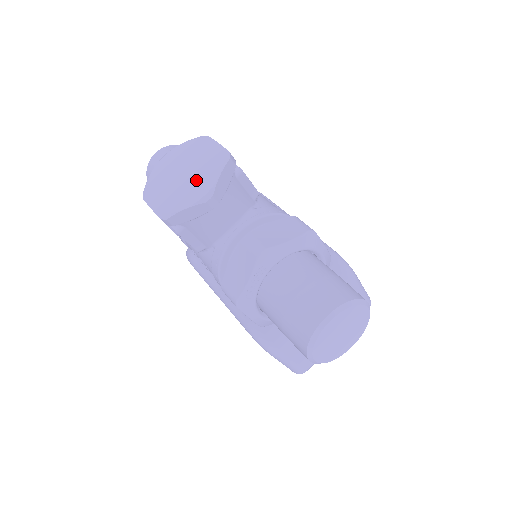
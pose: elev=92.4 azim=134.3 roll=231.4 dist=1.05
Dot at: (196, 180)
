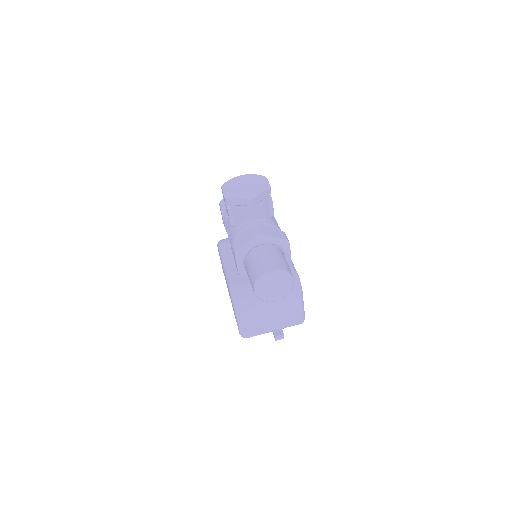
Dot at: (250, 190)
